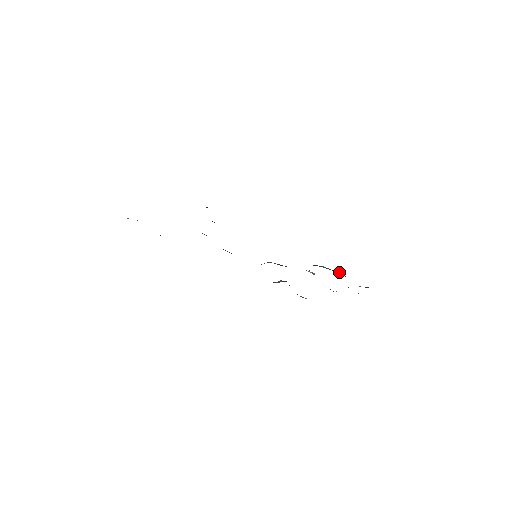
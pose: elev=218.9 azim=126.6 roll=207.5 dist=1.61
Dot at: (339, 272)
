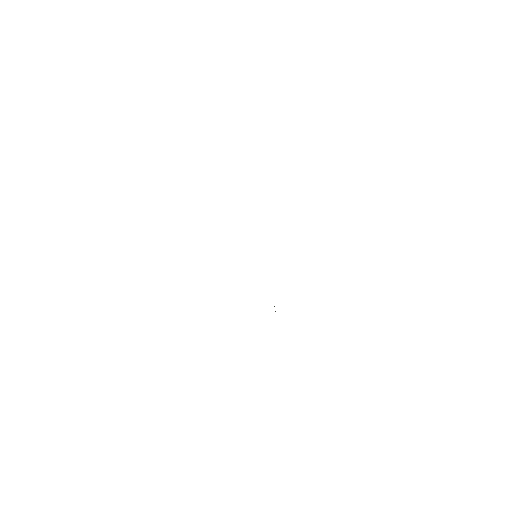
Dot at: occluded
